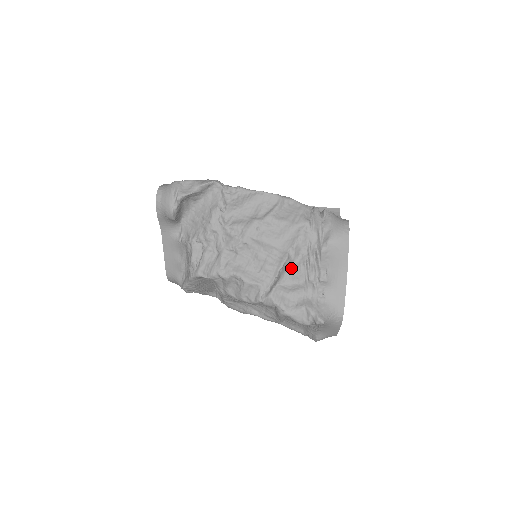
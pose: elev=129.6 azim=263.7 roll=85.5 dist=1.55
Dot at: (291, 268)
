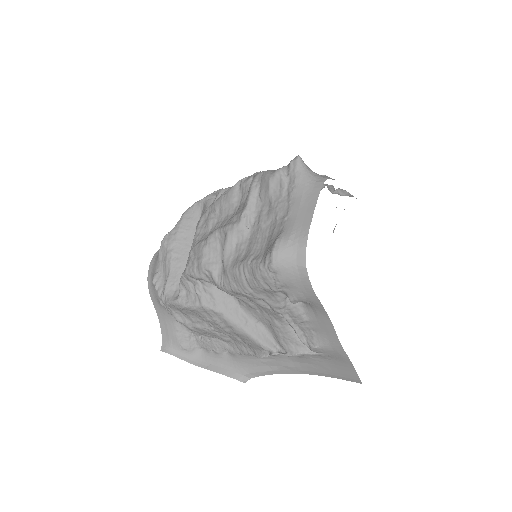
Dot at: occluded
